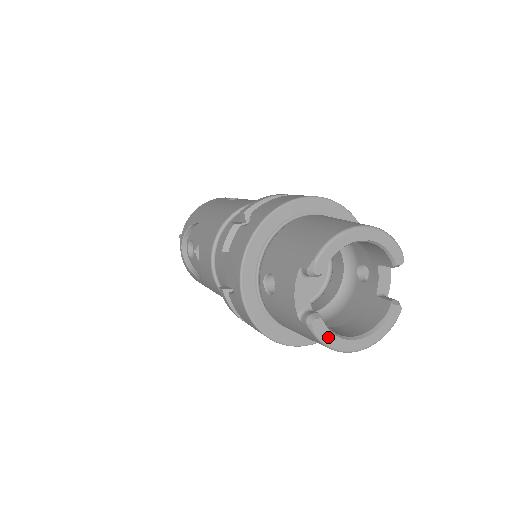
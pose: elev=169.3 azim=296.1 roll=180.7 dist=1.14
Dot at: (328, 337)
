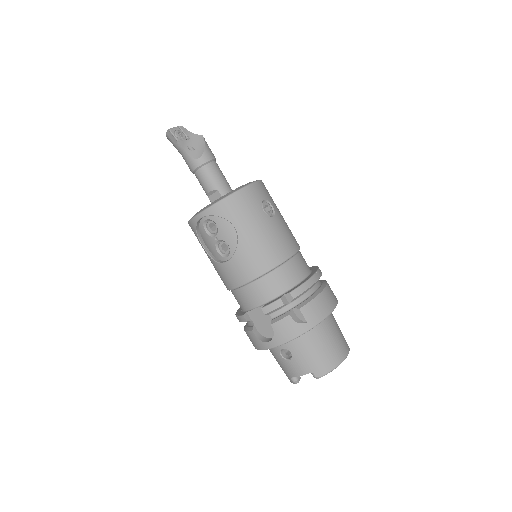
Dot at: occluded
